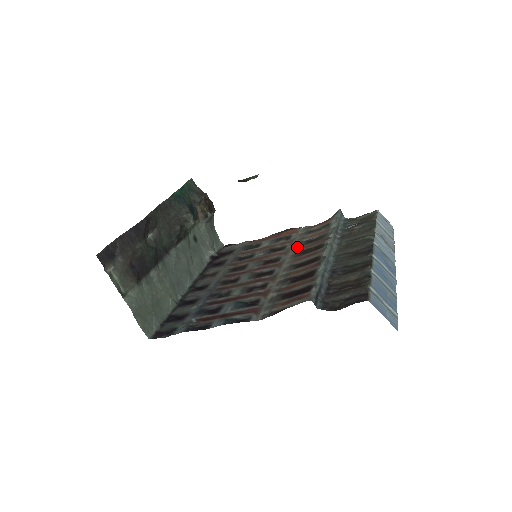
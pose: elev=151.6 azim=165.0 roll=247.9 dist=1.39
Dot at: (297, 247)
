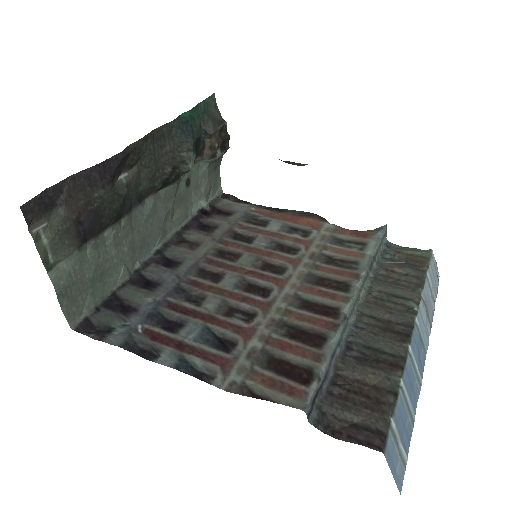
Dot at: (313, 261)
